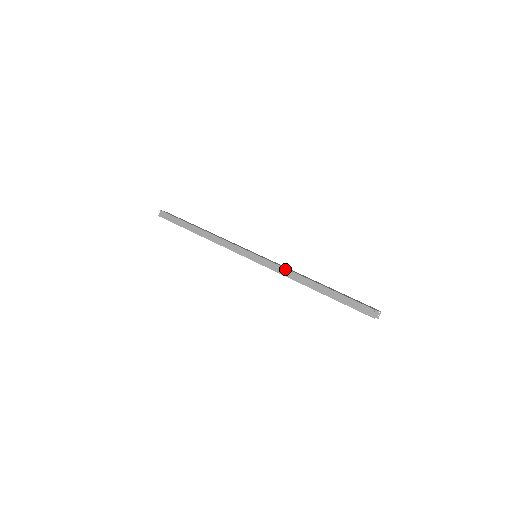
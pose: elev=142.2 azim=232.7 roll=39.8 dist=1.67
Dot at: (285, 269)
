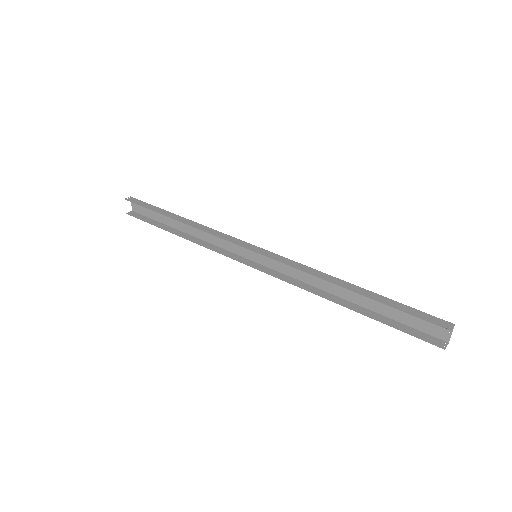
Dot at: (305, 266)
